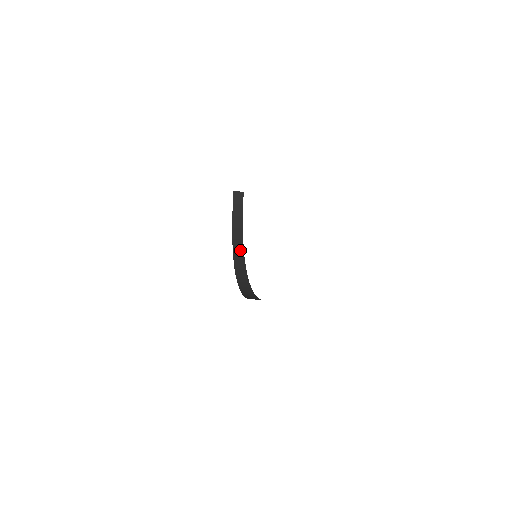
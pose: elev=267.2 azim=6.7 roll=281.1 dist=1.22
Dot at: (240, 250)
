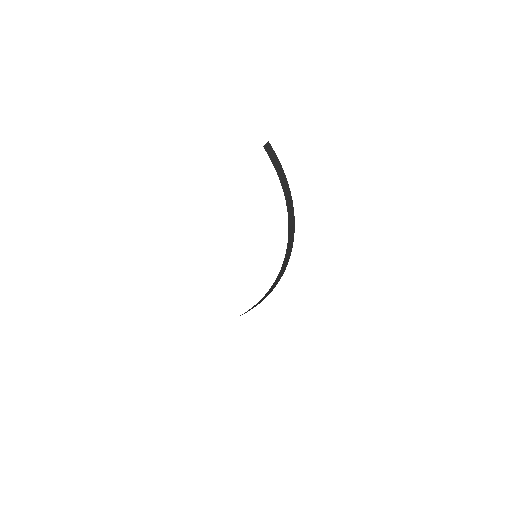
Dot at: (290, 202)
